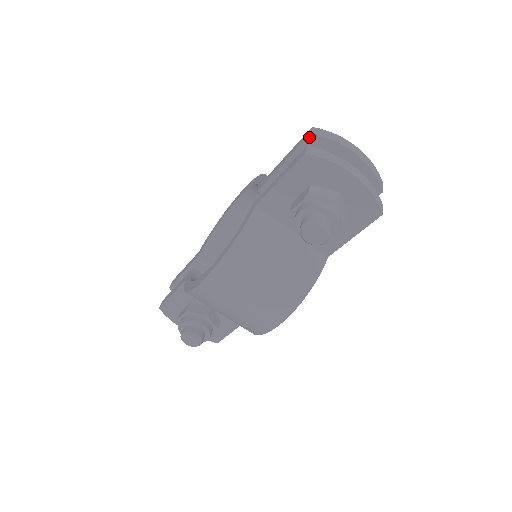
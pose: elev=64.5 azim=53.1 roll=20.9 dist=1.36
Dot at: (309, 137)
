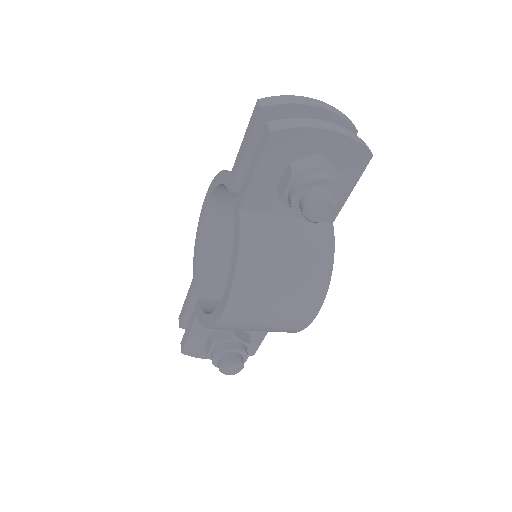
Dot at: (261, 112)
